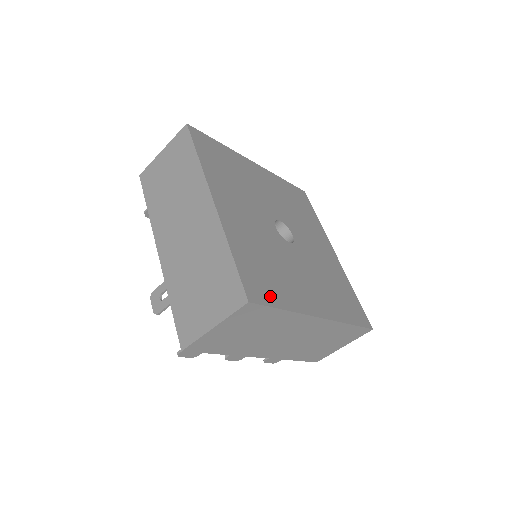
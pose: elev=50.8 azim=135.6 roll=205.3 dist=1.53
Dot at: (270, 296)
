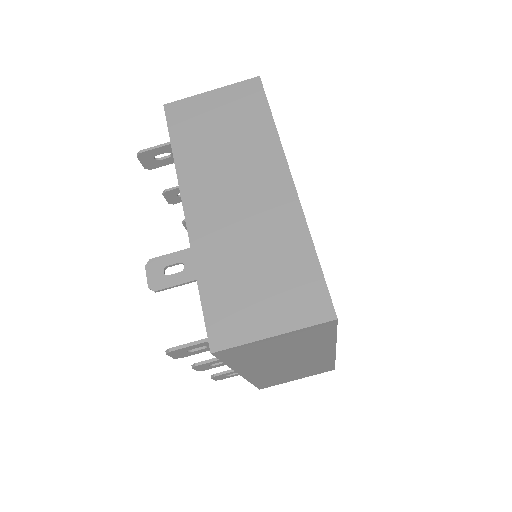
Dot at: occluded
